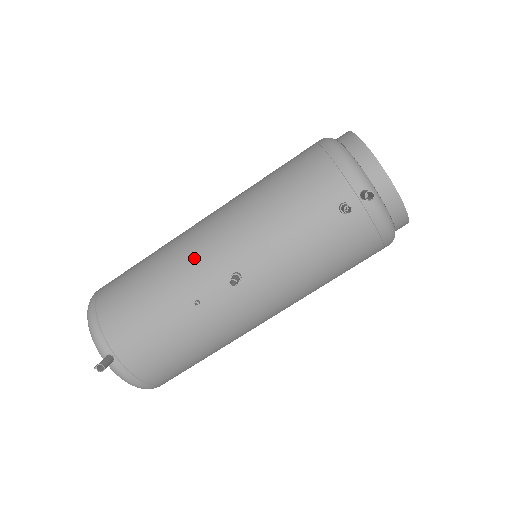
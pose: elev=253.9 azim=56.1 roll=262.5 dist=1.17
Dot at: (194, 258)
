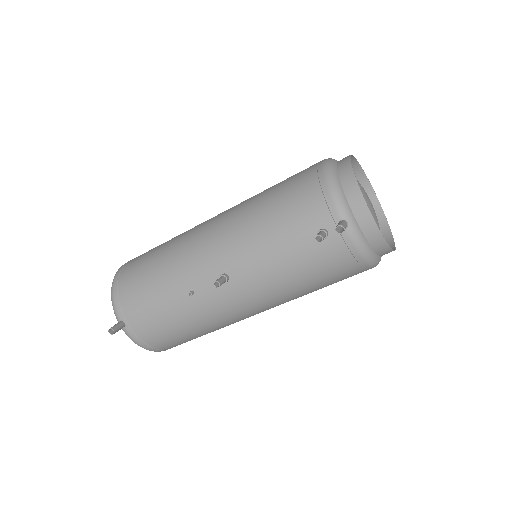
Dot at: (194, 254)
